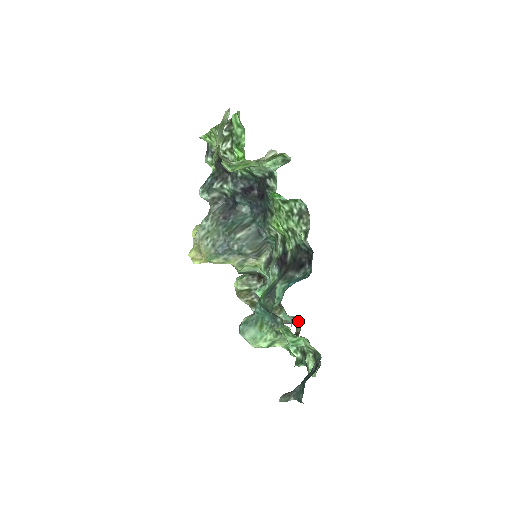
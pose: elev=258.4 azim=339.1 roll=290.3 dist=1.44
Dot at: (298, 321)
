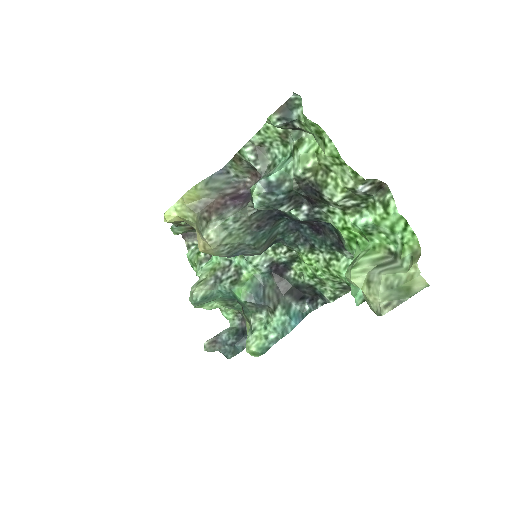
Dot at: occluded
